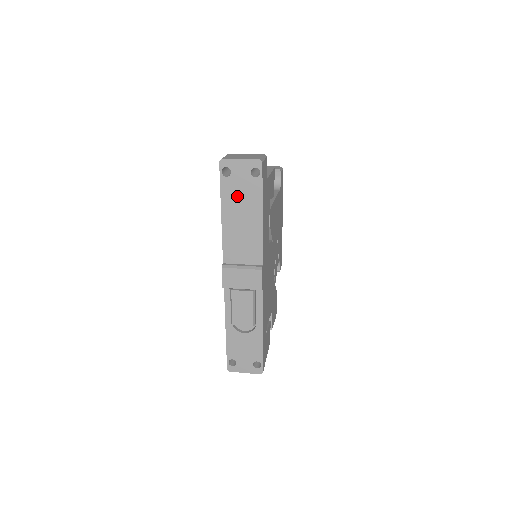
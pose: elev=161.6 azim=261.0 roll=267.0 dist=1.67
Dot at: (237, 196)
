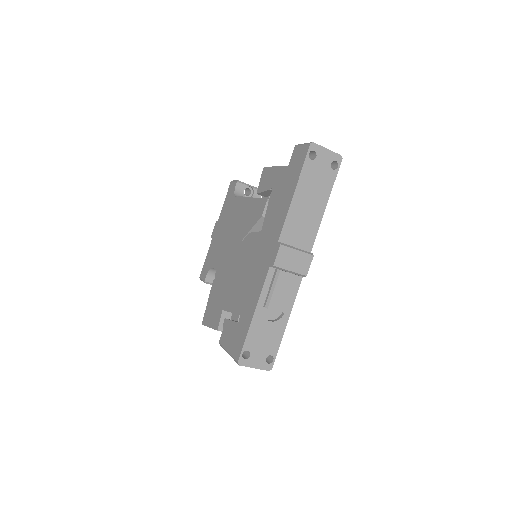
Dot at: (313, 180)
